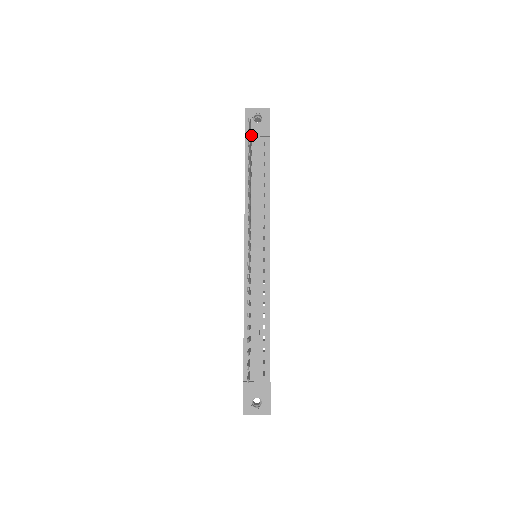
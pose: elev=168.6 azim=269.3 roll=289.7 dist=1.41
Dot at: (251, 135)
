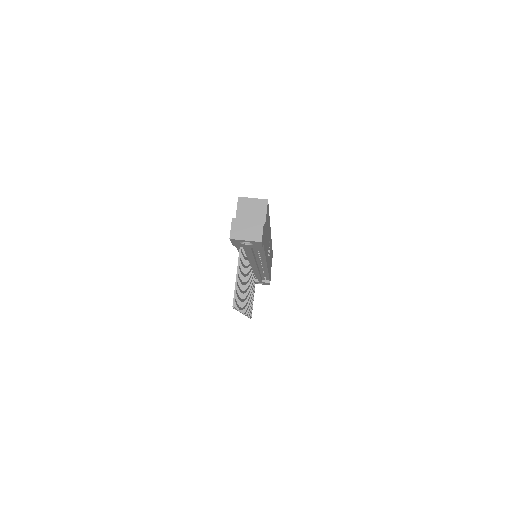
Dot at: (240, 247)
